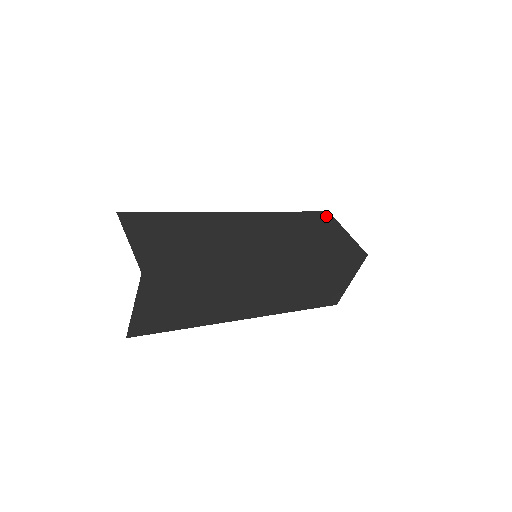
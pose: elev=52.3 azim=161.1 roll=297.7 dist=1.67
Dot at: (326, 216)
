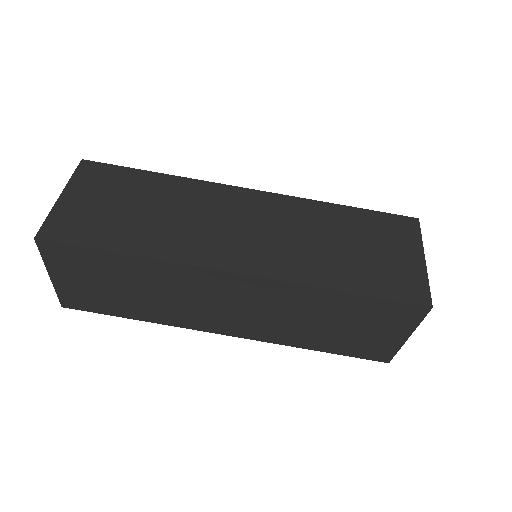
Dot at: (405, 224)
